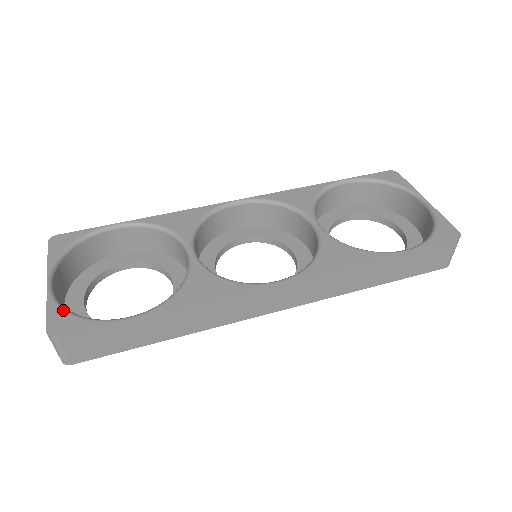
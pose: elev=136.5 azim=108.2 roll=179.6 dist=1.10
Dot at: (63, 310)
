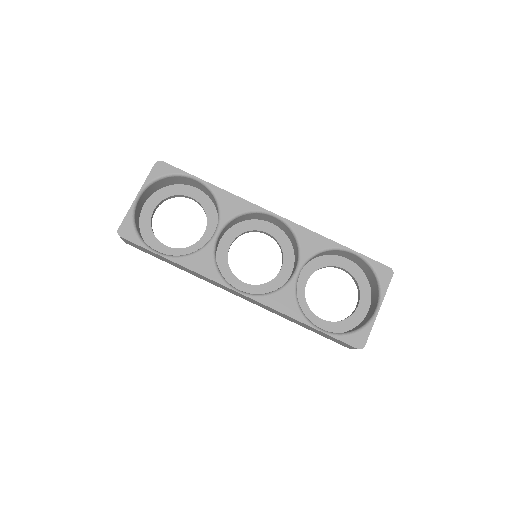
Dot at: (132, 222)
